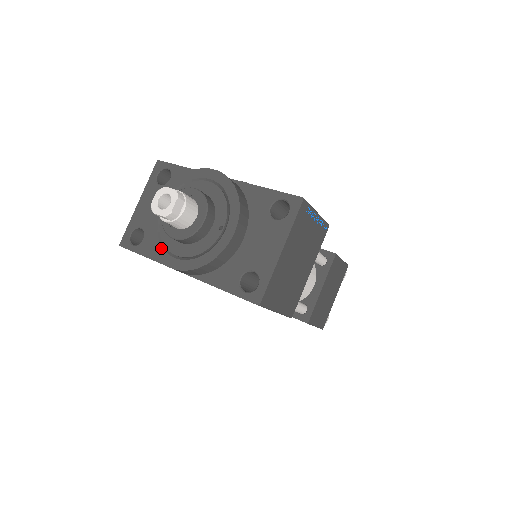
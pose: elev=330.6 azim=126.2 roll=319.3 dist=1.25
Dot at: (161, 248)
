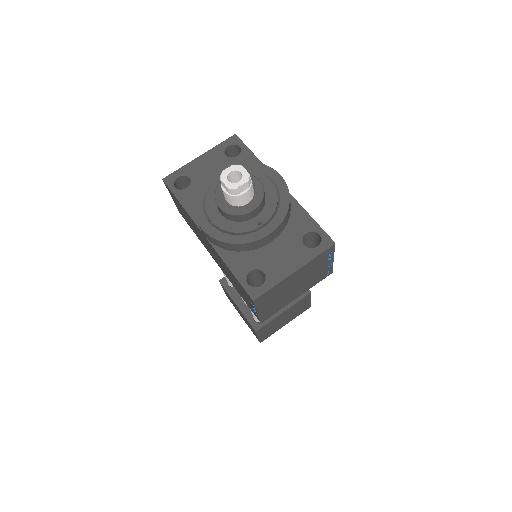
Dot at: (201, 206)
